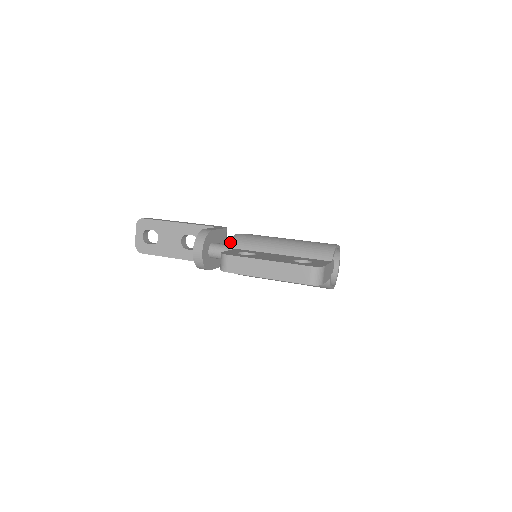
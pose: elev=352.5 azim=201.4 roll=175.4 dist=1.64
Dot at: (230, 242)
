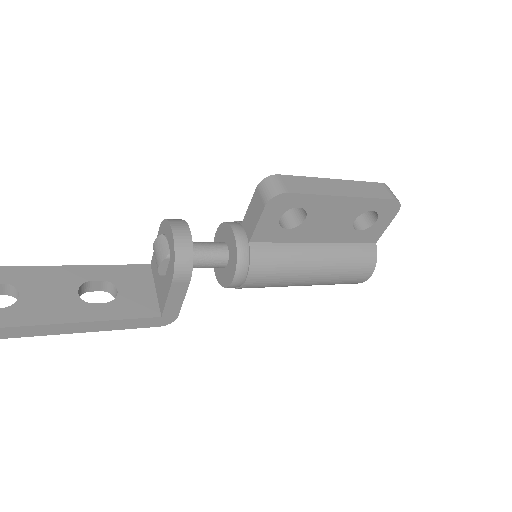
Dot at: occluded
